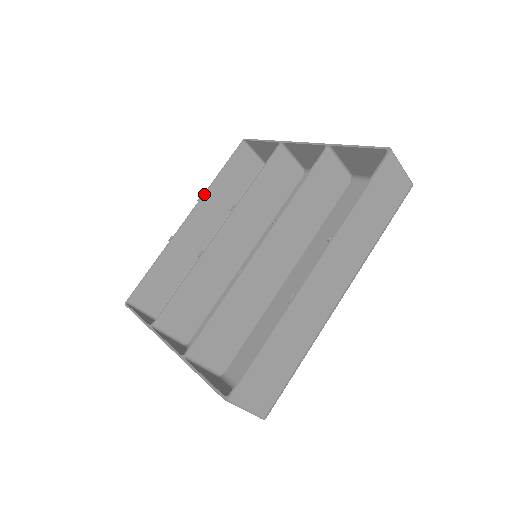
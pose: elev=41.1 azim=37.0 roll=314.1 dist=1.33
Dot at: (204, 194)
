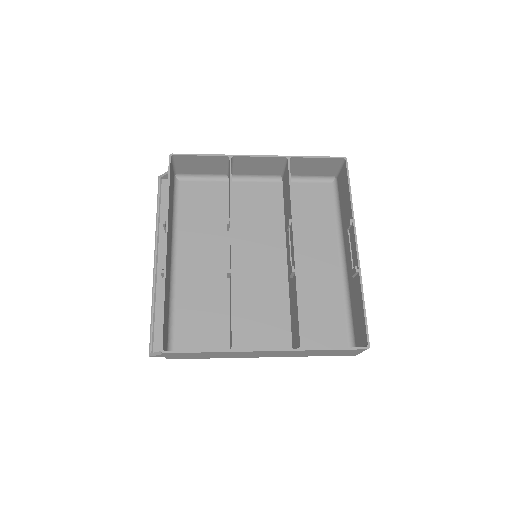
Dot at: (168, 216)
